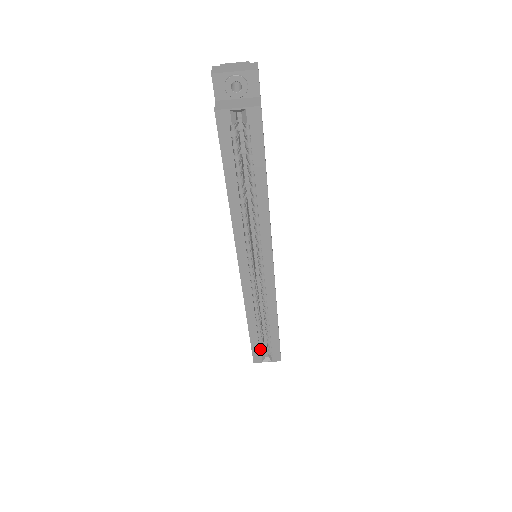
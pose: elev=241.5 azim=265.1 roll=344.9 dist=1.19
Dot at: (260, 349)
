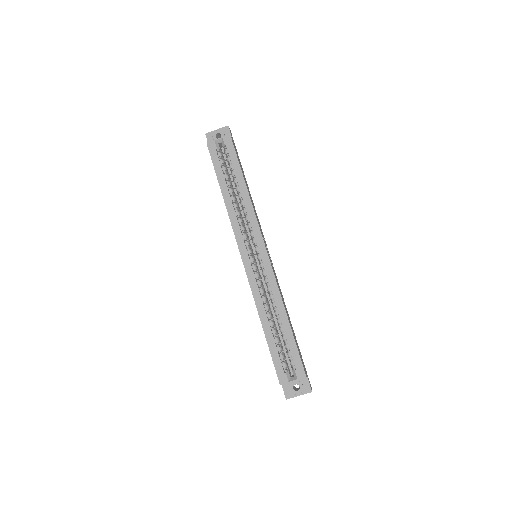
Dot at: (282, 364)
